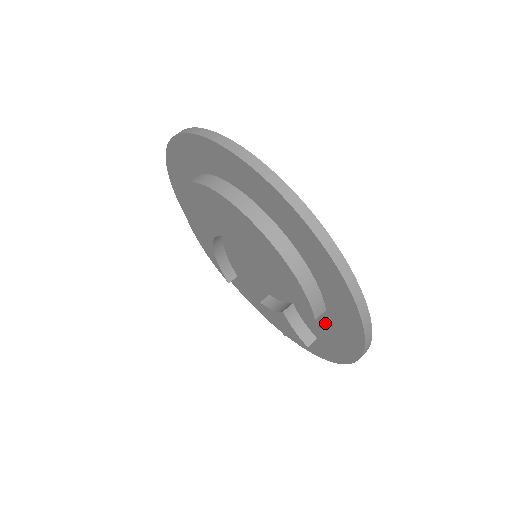
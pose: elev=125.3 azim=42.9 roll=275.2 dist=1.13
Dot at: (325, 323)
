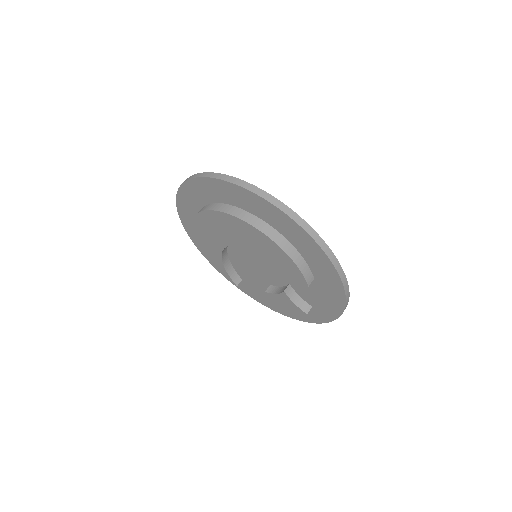
Dot at: (315, 290)
